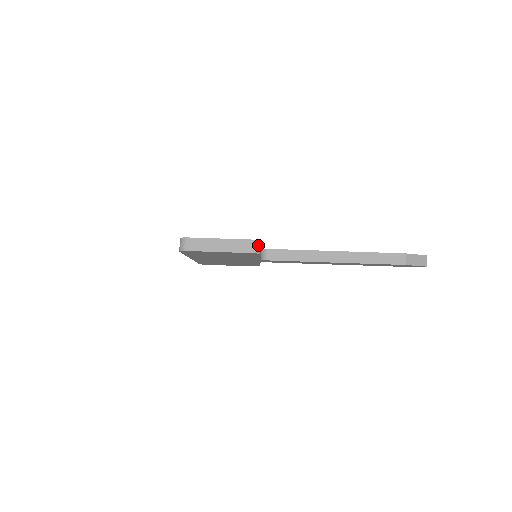
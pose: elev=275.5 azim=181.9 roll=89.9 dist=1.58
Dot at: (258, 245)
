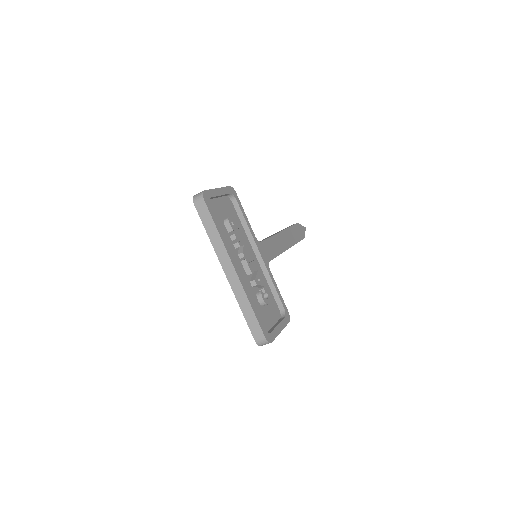
Dot at: occluded
